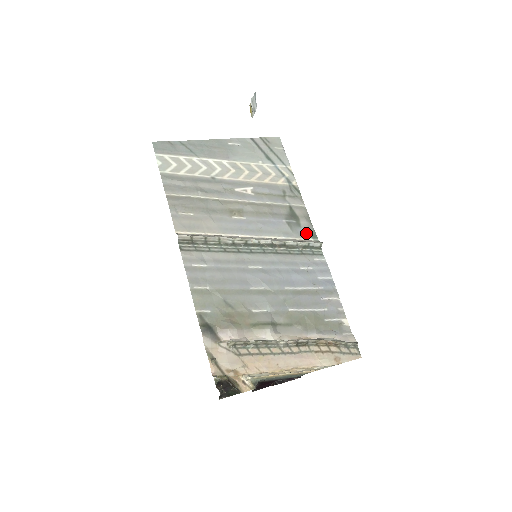
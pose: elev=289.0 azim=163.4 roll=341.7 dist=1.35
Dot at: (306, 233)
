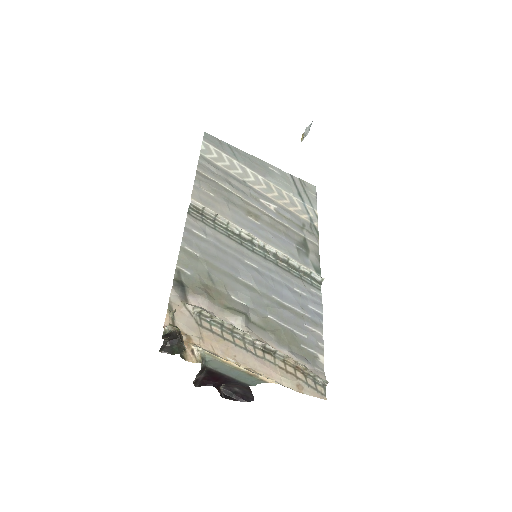
Dot at: (311, 265)
